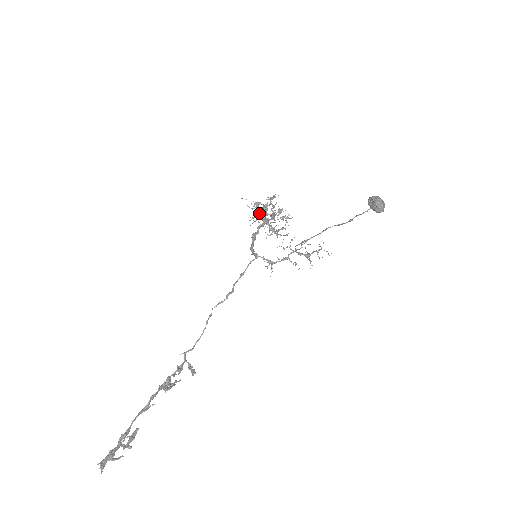
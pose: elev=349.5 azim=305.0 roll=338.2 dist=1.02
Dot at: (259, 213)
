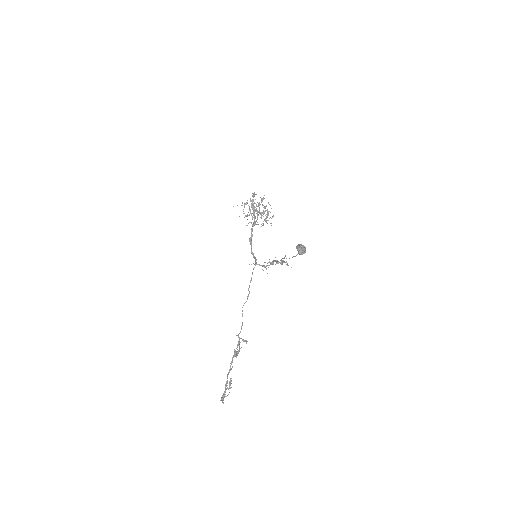
Dot at: occluded
